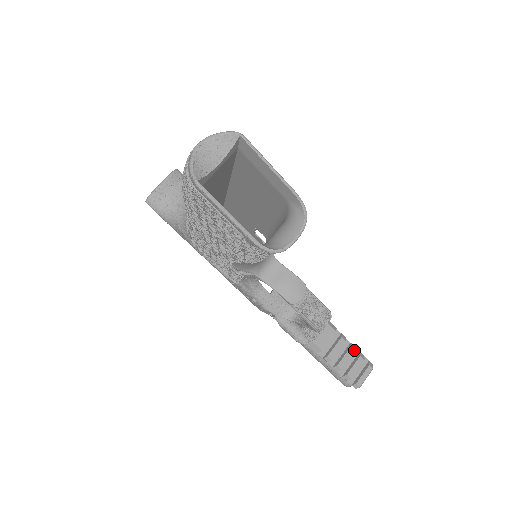
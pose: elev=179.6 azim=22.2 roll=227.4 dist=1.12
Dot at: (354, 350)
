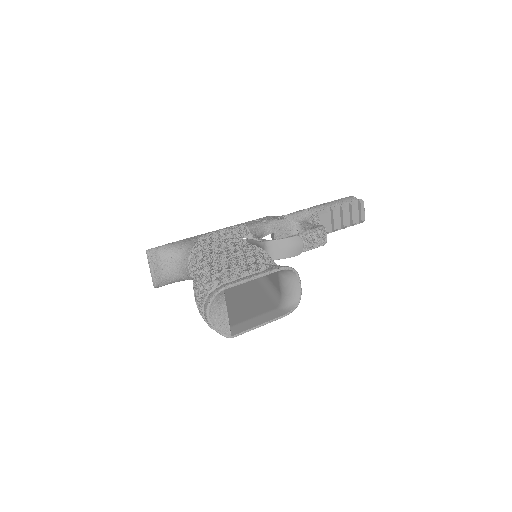
Dot at: (346, 208)
